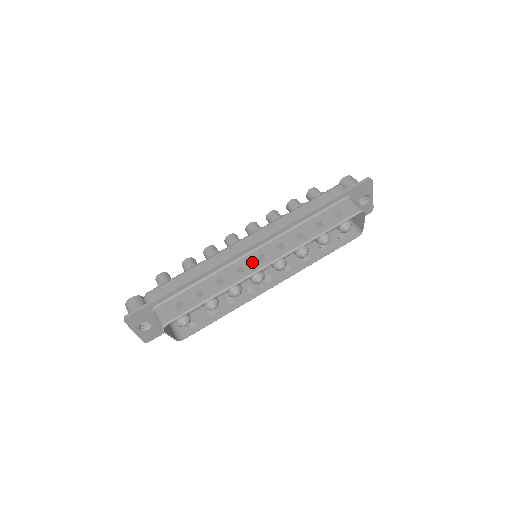
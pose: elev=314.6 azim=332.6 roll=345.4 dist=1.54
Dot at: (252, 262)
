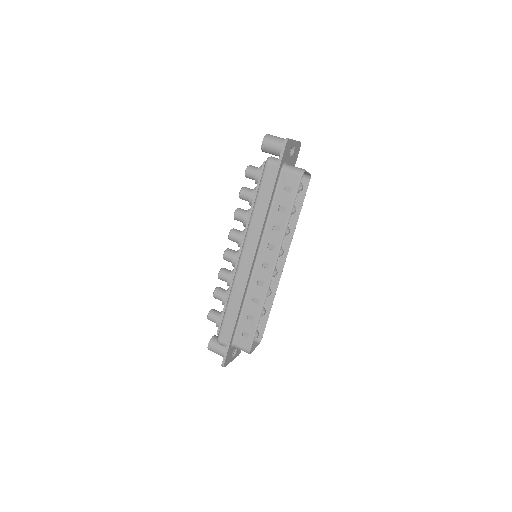
Dot at: (262, 272)
